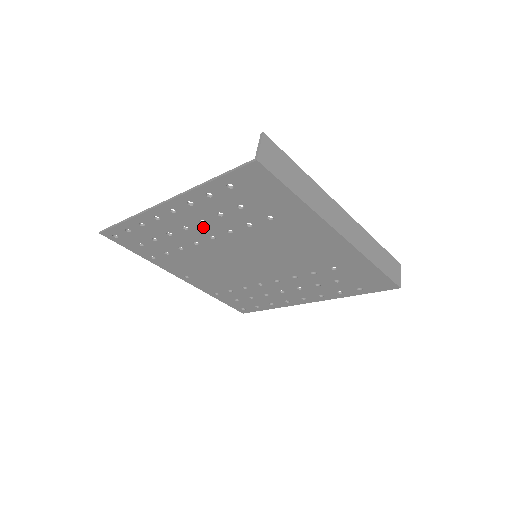
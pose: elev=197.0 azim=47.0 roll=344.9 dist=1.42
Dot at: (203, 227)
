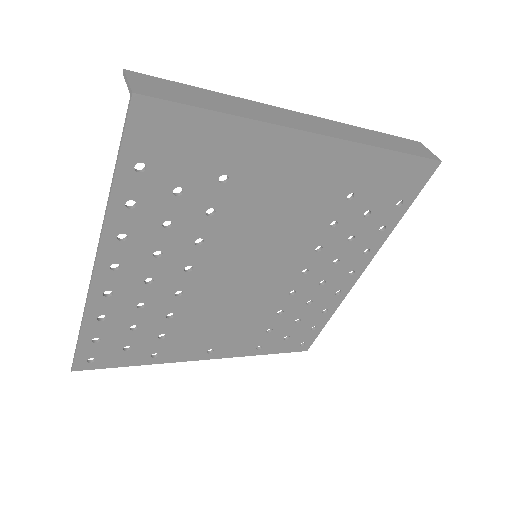
Dot at: (166, 262)
